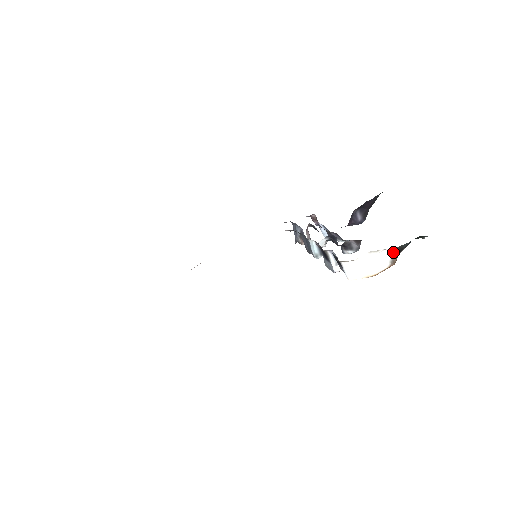
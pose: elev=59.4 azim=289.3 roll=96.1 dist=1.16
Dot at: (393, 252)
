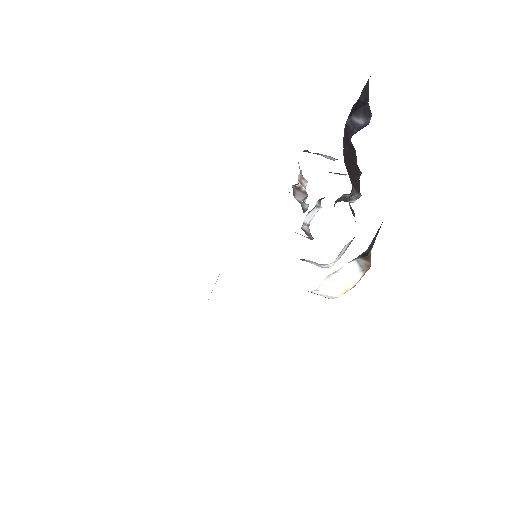
Dot at: (358, 259)
